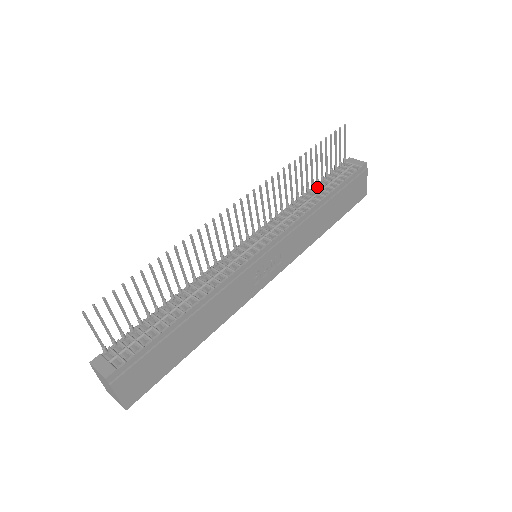
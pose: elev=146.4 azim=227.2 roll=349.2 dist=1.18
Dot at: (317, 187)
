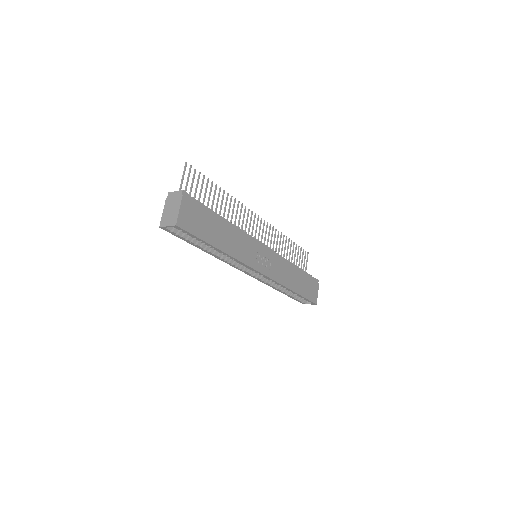
Dot at: occluded
